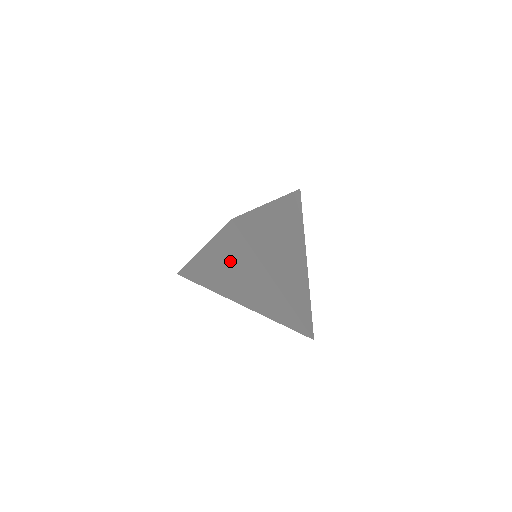
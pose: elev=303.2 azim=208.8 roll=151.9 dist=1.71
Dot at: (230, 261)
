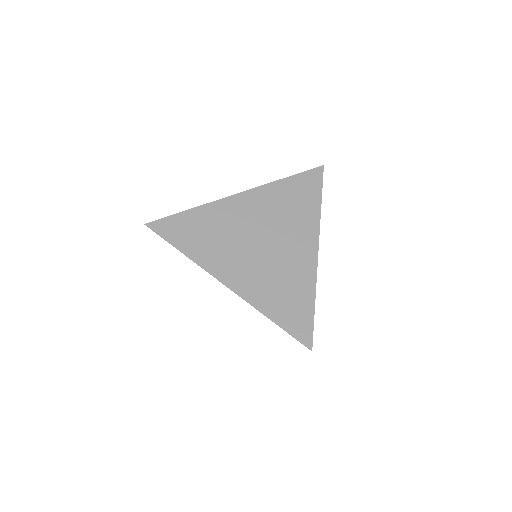
Dot at: occluded
